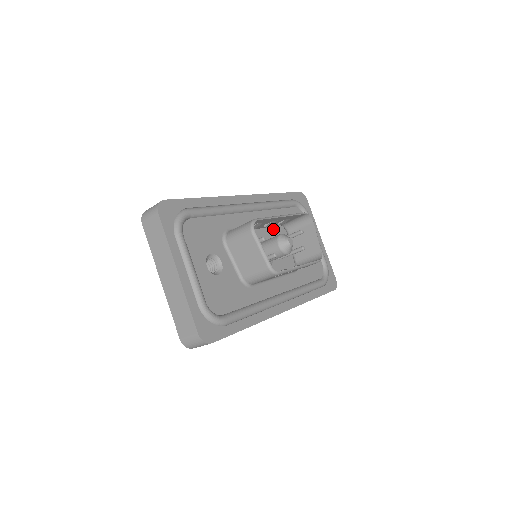
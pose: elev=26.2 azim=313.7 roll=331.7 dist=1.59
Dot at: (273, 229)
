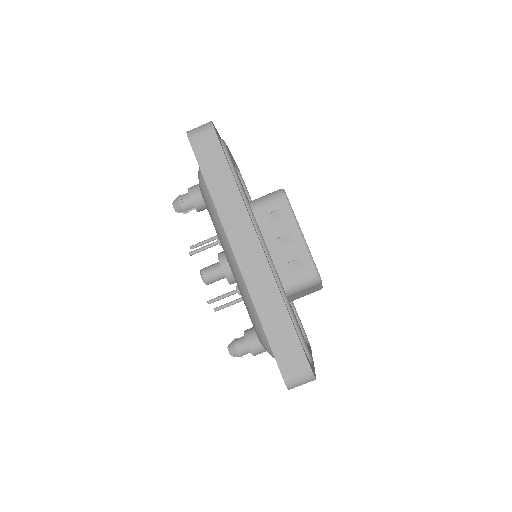
Dot at: occluded
